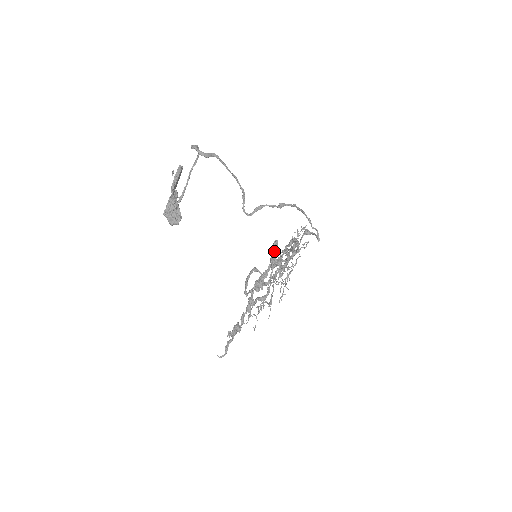
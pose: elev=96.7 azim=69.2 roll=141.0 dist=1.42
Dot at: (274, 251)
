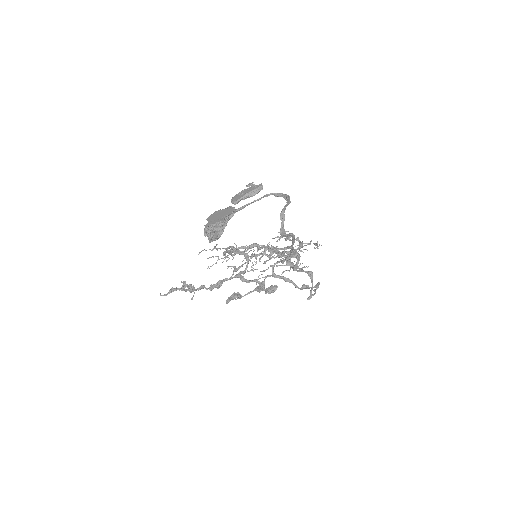
Dot at: (267, 291)
